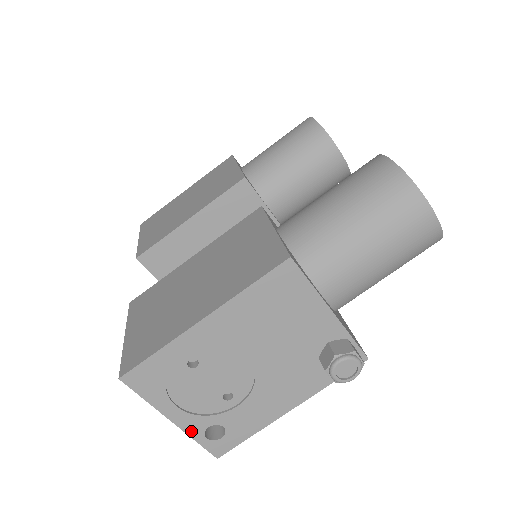
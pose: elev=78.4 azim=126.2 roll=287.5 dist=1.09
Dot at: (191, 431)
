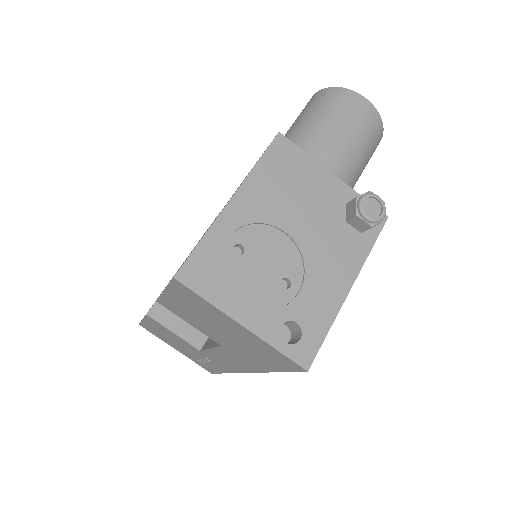
Dot at: (266, 335)
